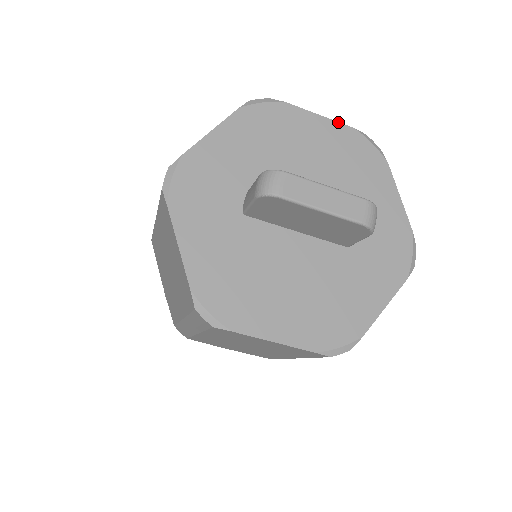
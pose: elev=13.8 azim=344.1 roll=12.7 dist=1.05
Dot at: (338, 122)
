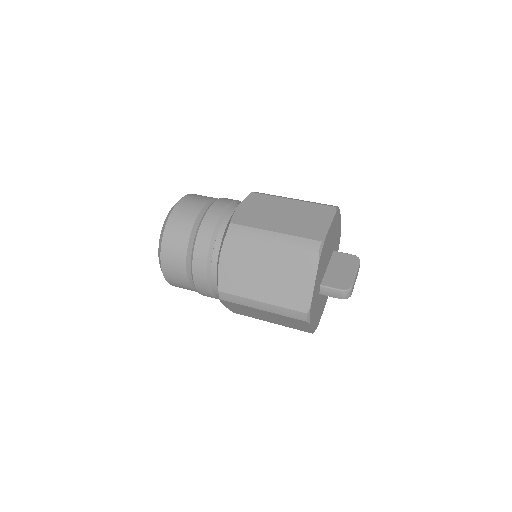
Dot at: (334, 218)
